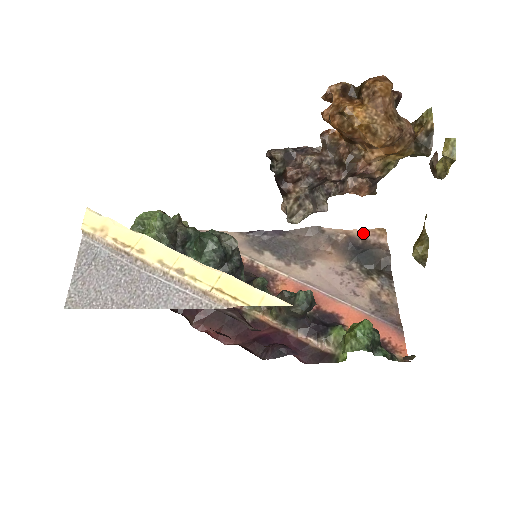
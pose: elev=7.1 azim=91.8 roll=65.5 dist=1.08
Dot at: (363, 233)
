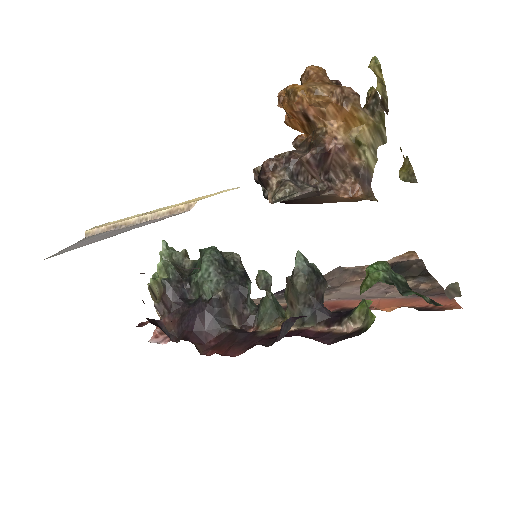
Dot at: (391, 261)
